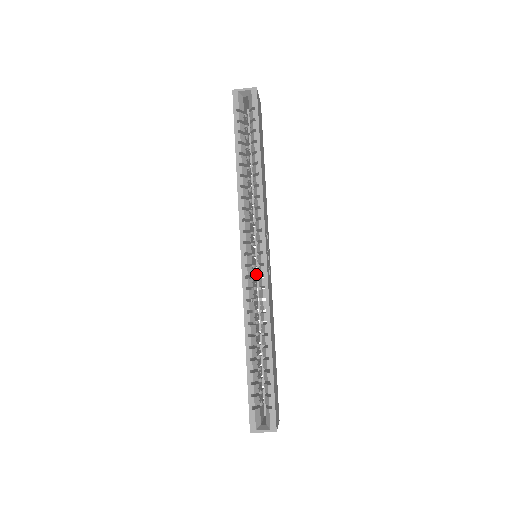
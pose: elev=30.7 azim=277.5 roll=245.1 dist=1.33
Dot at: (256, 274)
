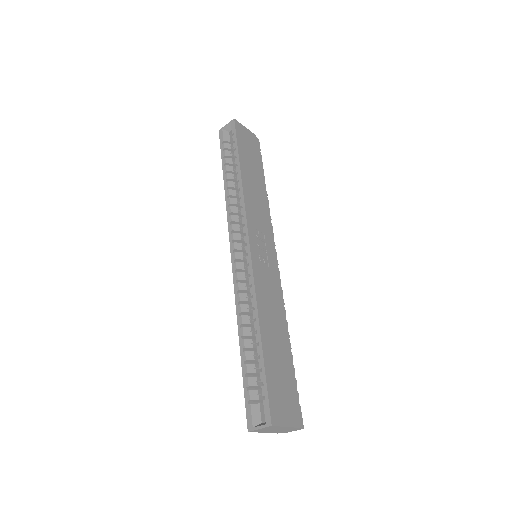
Dot at: occluded
